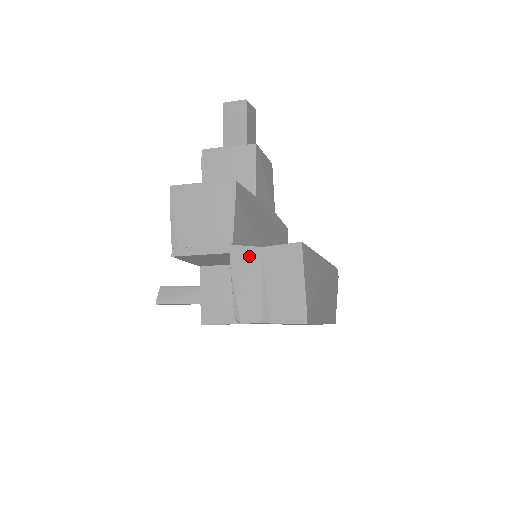
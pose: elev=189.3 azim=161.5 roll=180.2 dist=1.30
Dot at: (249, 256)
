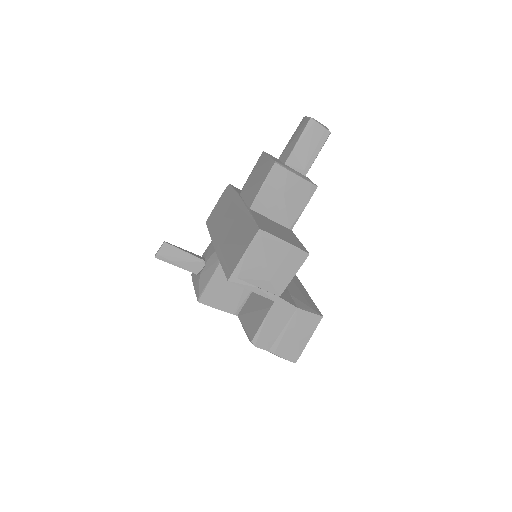
Dot at: (286, 310)
